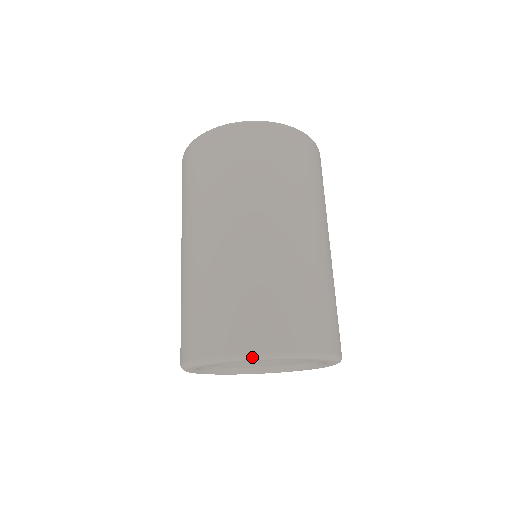
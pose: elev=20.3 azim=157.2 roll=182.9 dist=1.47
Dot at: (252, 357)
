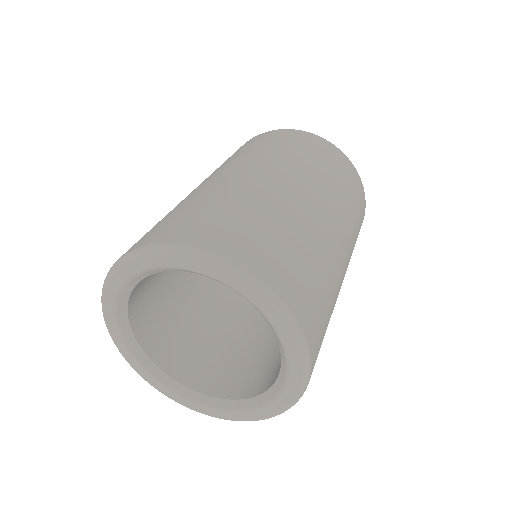
Dot at: (123, 259)
